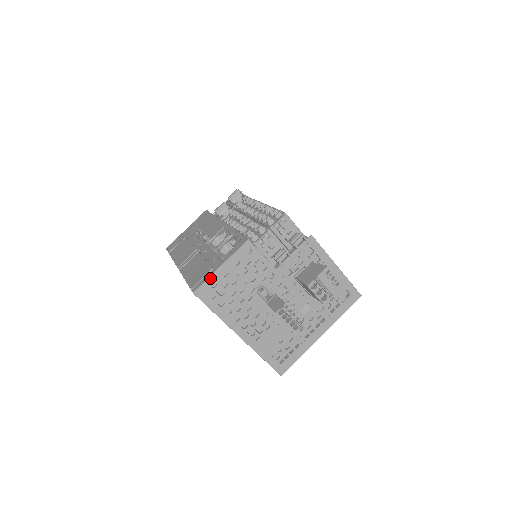
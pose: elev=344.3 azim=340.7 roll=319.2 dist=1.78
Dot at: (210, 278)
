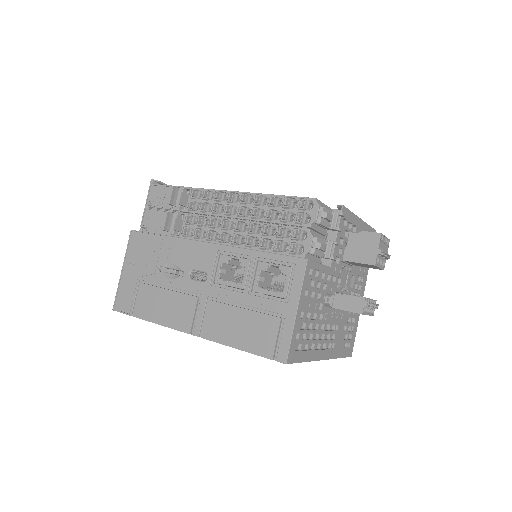
Dot at: (293, 333)
